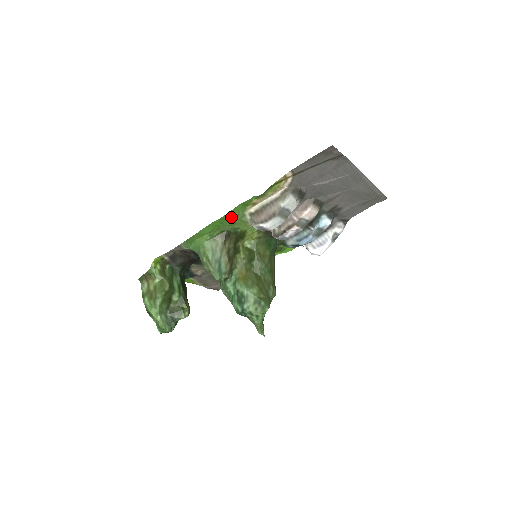
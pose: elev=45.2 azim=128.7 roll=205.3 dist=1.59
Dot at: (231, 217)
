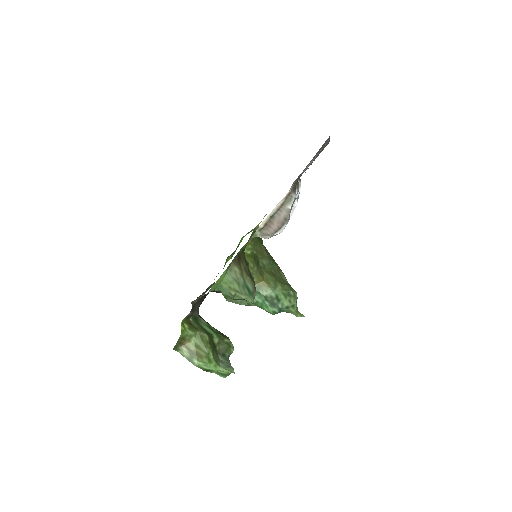
Dot at: occluded
